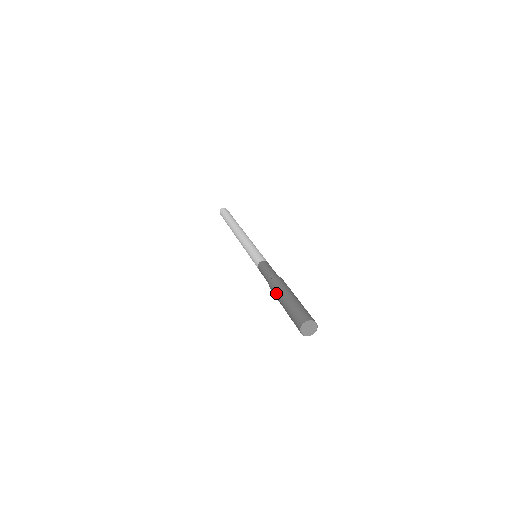
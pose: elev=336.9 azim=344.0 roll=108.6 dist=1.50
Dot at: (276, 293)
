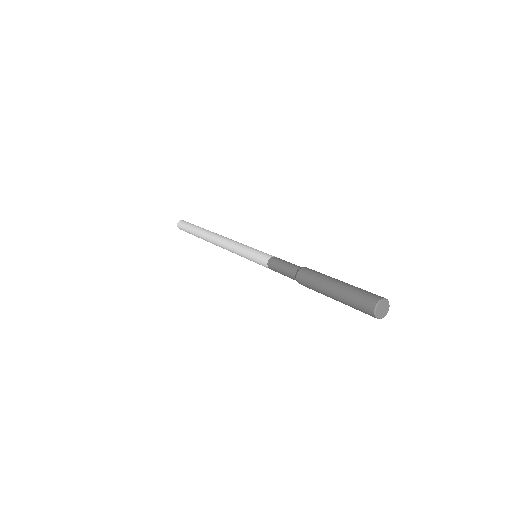
Dot at: (316, 279)
